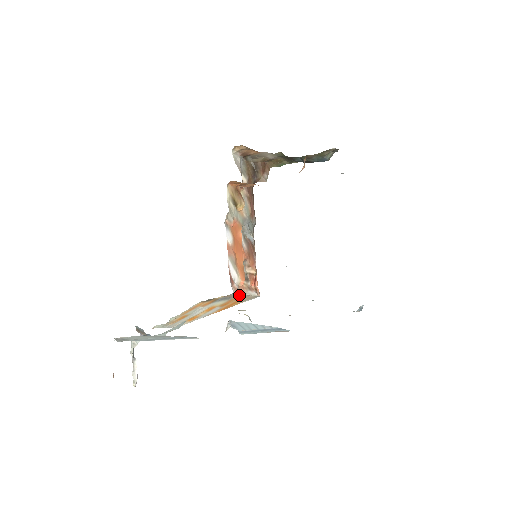
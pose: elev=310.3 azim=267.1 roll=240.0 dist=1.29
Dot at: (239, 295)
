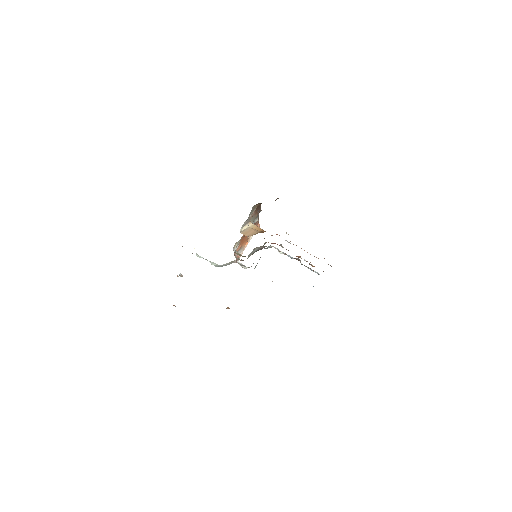
Dot at: occluded
